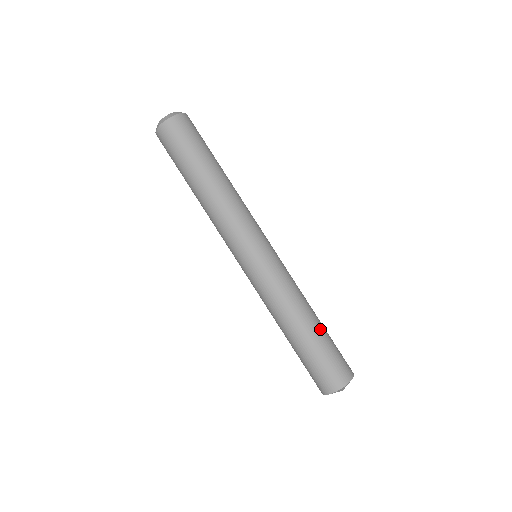
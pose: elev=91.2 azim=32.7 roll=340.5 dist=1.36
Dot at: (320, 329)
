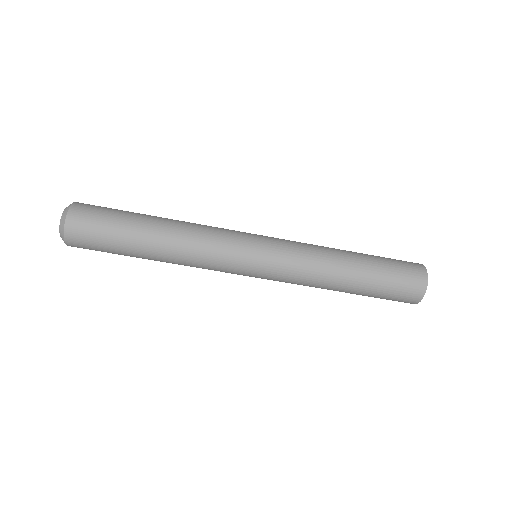
Dot at: (364, 277)
